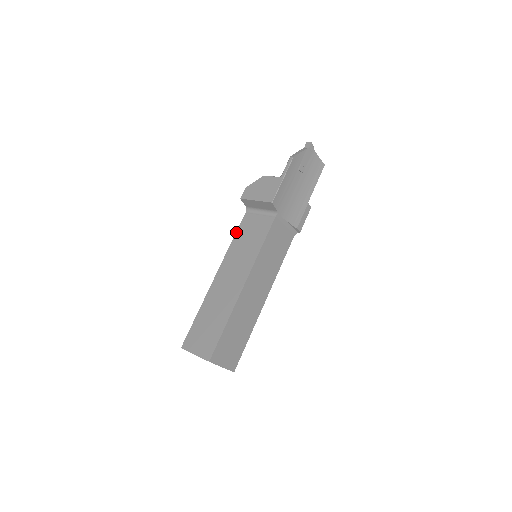
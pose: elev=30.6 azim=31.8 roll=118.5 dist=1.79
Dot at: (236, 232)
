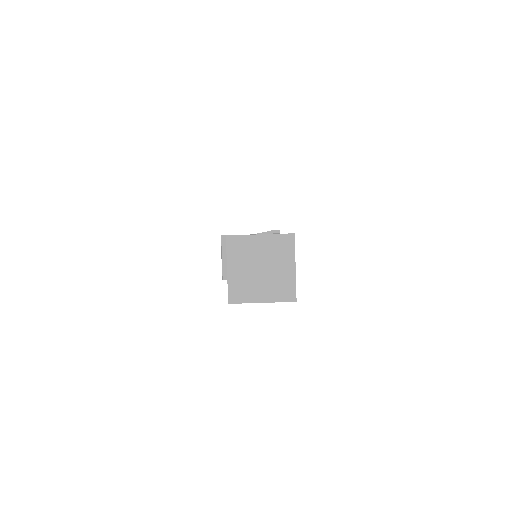
Dot at: occluded
